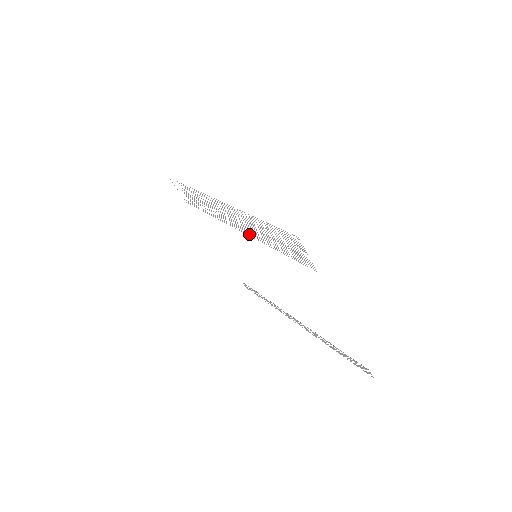
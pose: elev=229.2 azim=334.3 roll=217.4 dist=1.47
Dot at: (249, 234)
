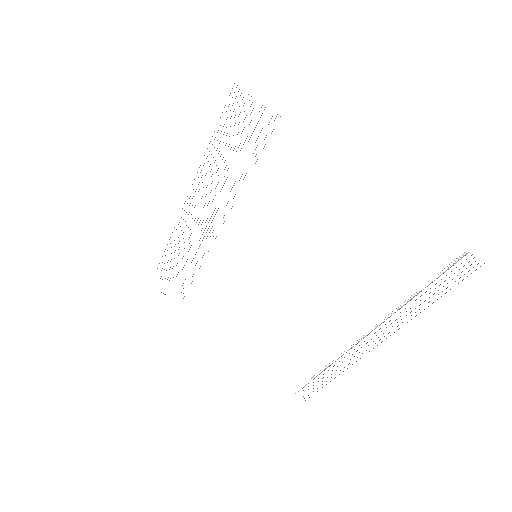
Dot at: occluded
